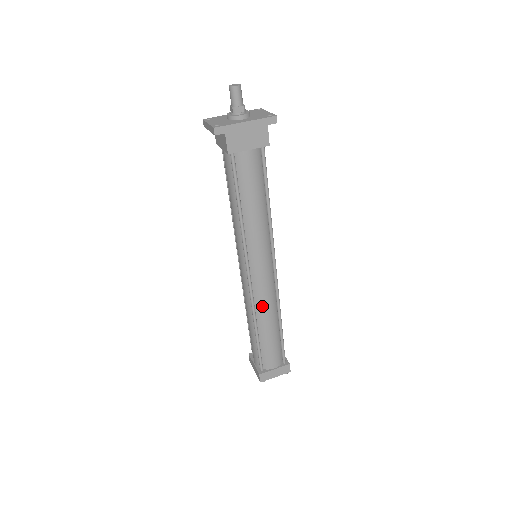
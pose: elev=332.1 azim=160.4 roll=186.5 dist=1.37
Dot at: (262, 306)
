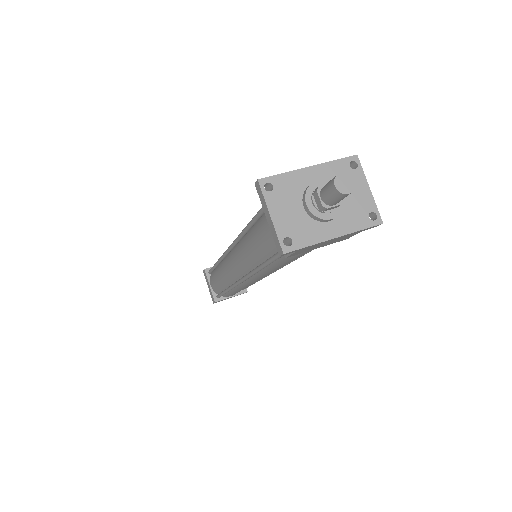
Dot at: (244, 286)
